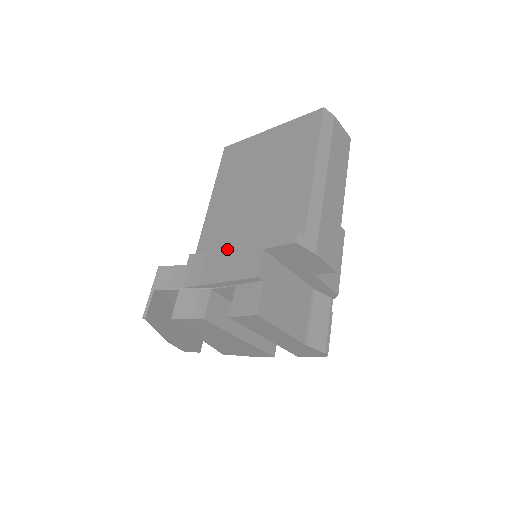
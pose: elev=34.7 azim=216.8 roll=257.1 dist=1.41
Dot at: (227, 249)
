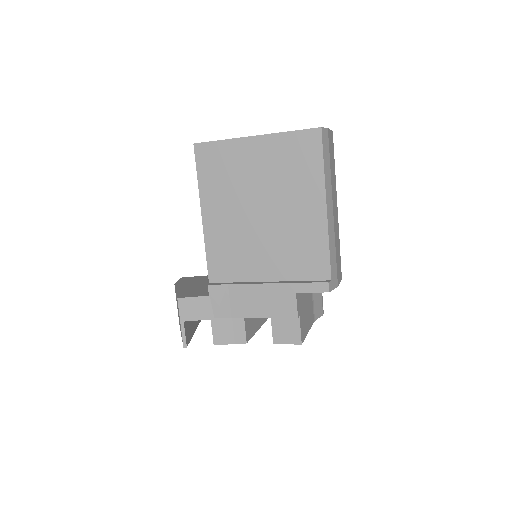
Dot at: (253, 286)
